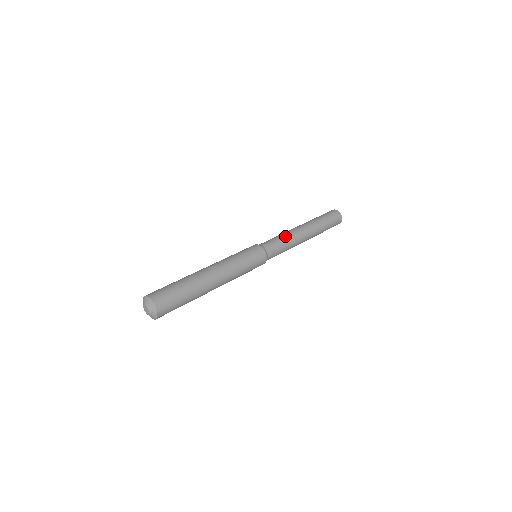
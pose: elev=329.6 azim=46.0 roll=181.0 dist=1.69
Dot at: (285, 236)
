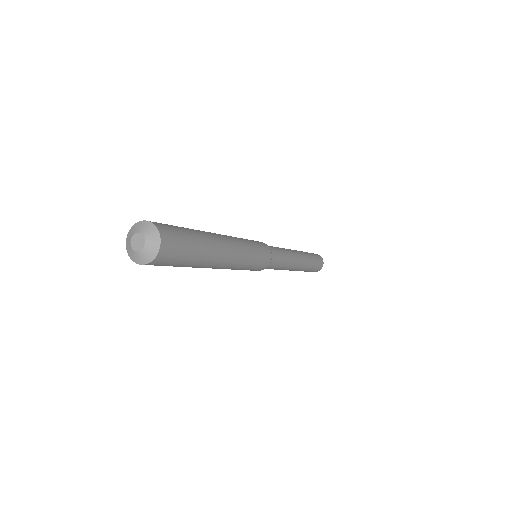
Dot at: occluded
